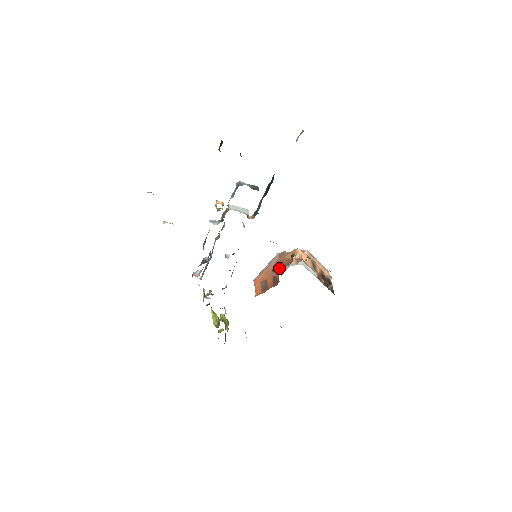
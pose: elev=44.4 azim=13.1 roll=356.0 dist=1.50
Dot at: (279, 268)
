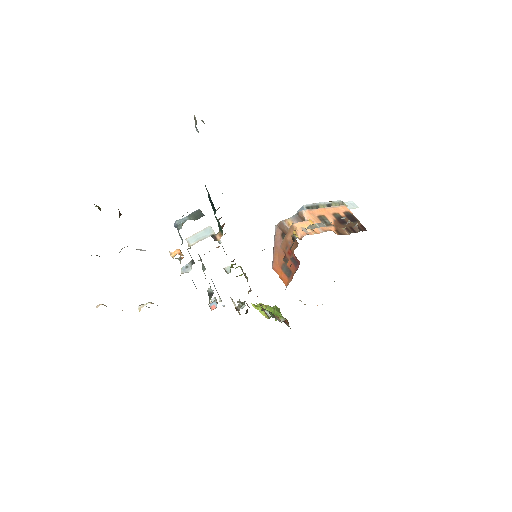
Dot at: (289, 256)
